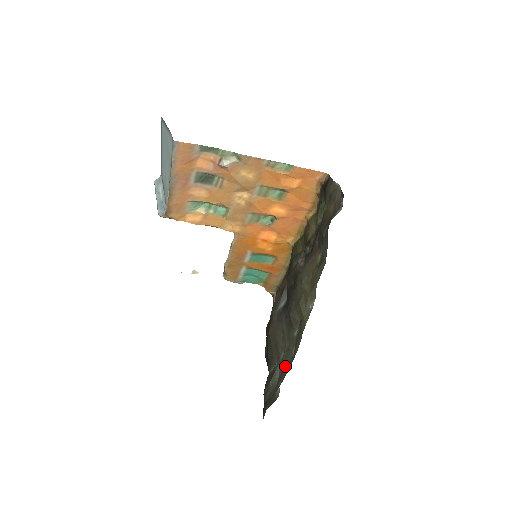
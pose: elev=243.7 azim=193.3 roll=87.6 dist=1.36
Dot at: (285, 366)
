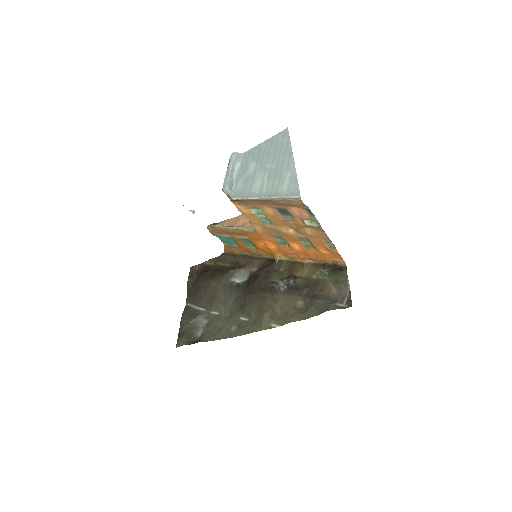
Dot at: (220, 330)
